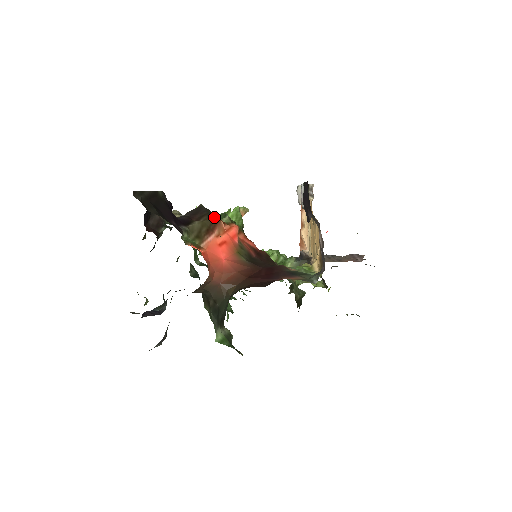
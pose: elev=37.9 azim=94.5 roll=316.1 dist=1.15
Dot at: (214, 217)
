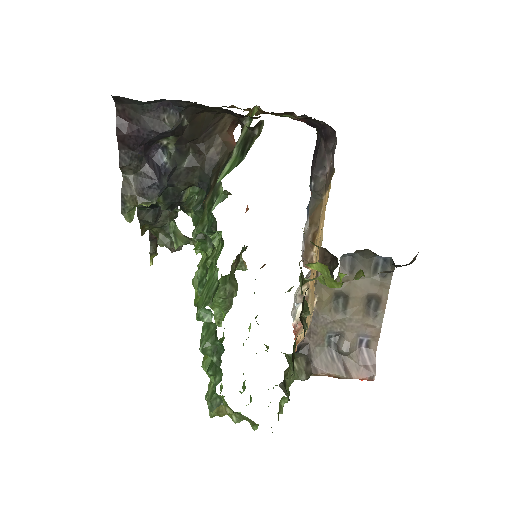
Dot at: occluded
